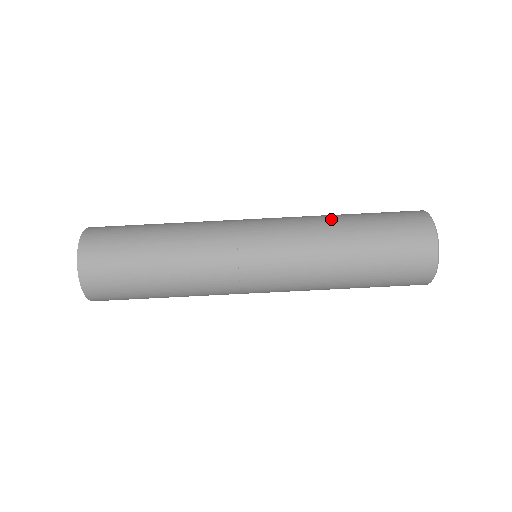
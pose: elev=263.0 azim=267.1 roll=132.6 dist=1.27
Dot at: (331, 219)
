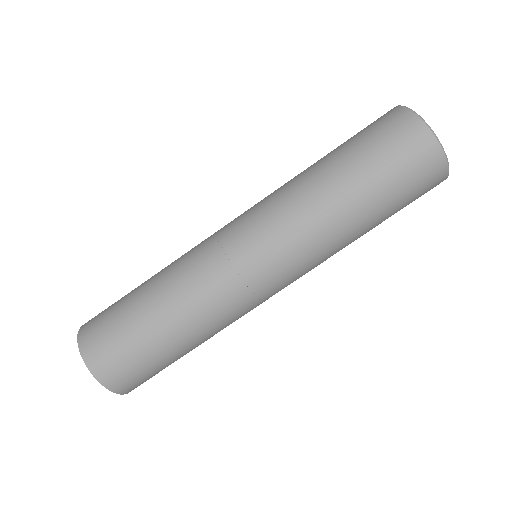
Dot at: occluded
